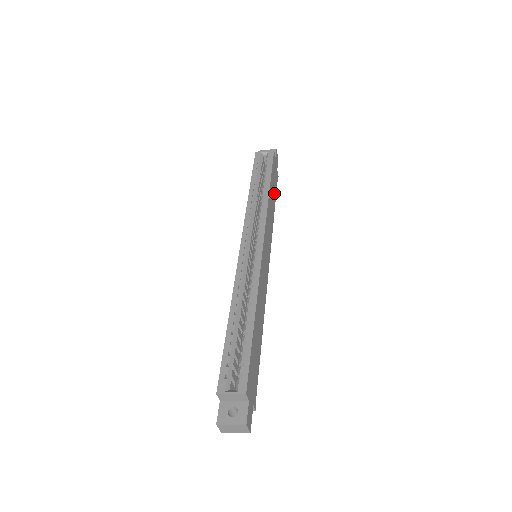
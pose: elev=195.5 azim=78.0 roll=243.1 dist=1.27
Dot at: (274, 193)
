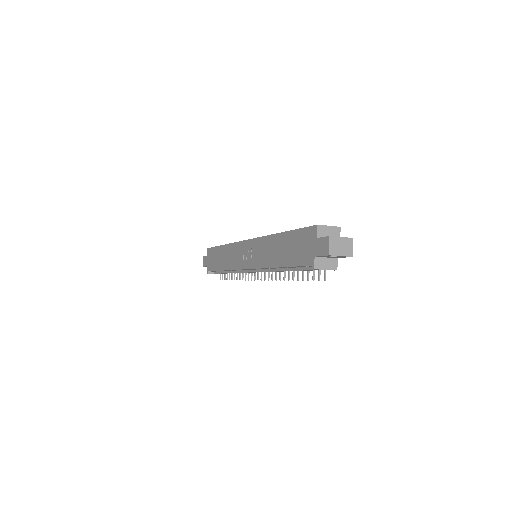
Dot at: occluded
